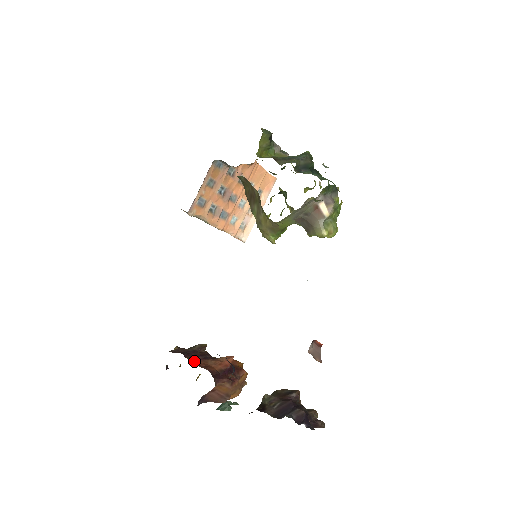
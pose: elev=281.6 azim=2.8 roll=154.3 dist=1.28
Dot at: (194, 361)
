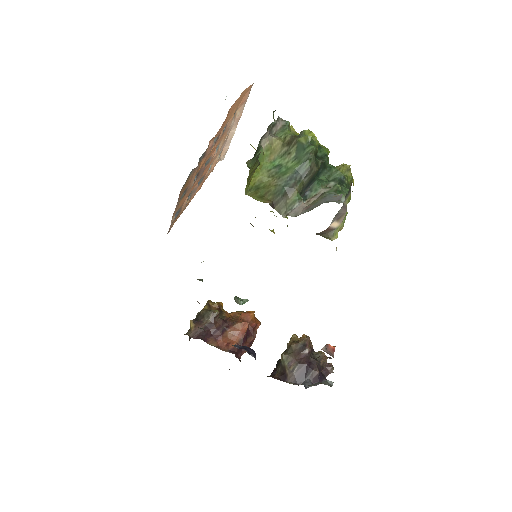
Dot at: (216, 344)
